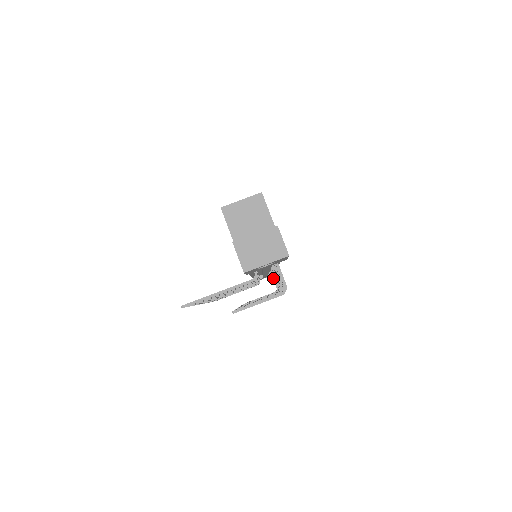
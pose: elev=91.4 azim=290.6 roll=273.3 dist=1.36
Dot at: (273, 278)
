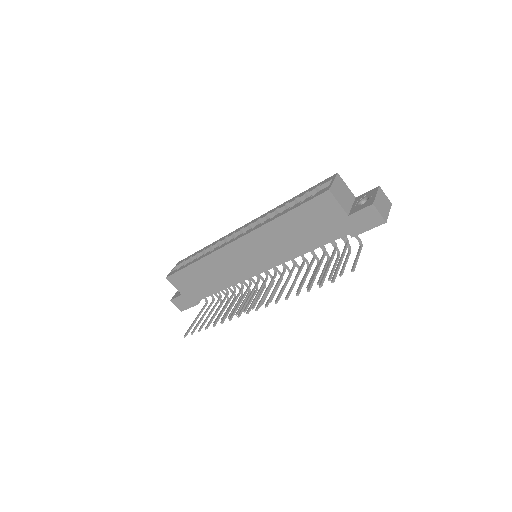
Dot at: occluded
